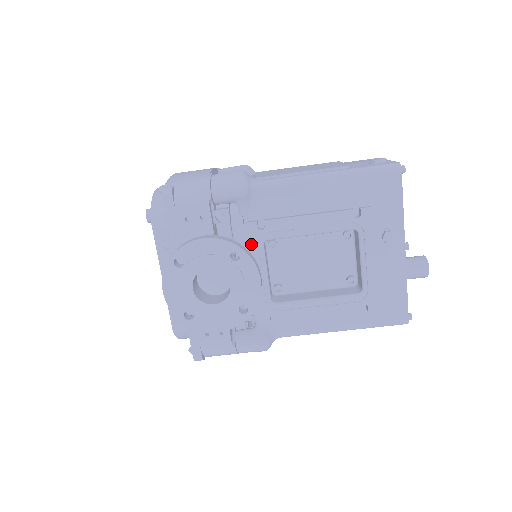
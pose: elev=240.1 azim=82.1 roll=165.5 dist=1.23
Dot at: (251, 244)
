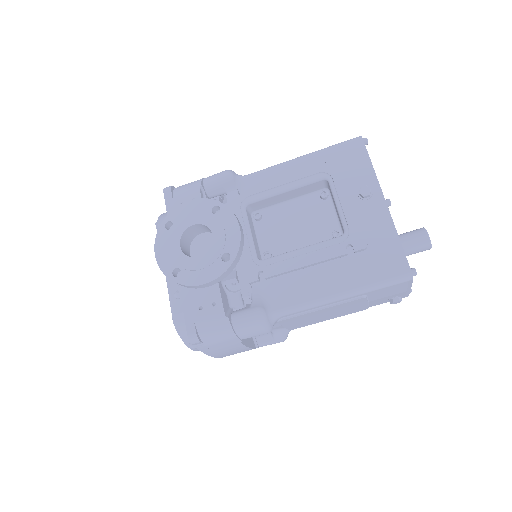
Dot at: (234, 209)
